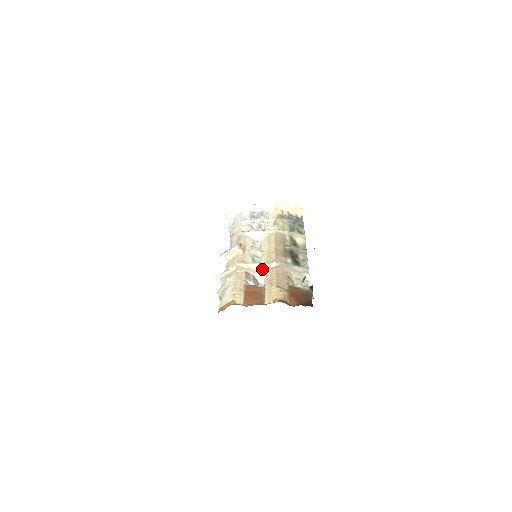
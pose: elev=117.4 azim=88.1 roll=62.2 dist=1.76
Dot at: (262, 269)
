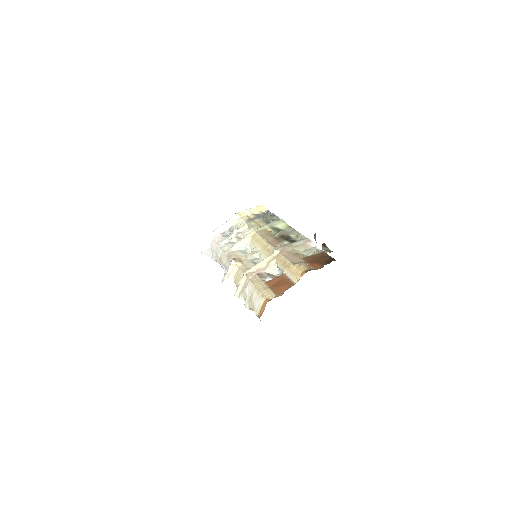
Dot at: (269, 263)
